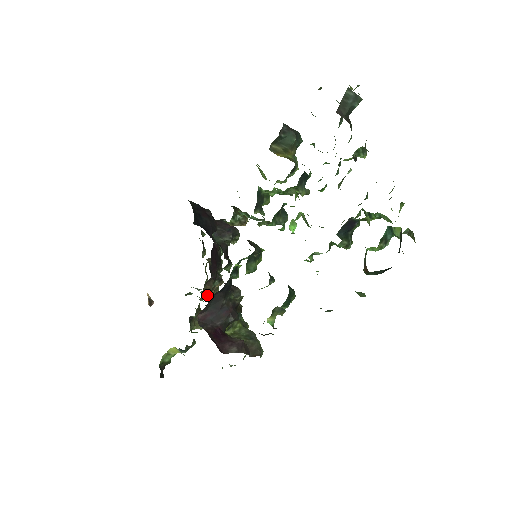
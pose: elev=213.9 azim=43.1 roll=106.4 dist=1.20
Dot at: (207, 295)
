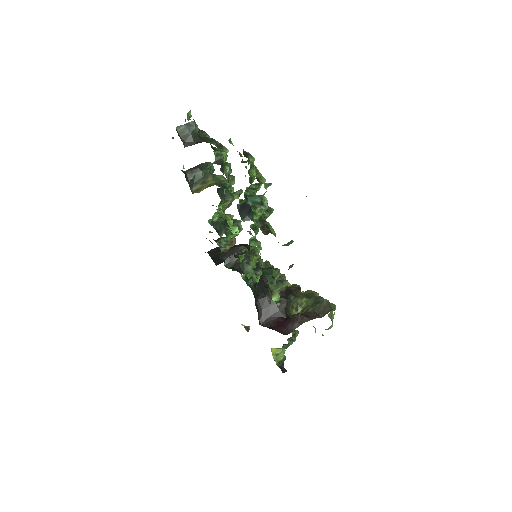
Dot at: occluded
